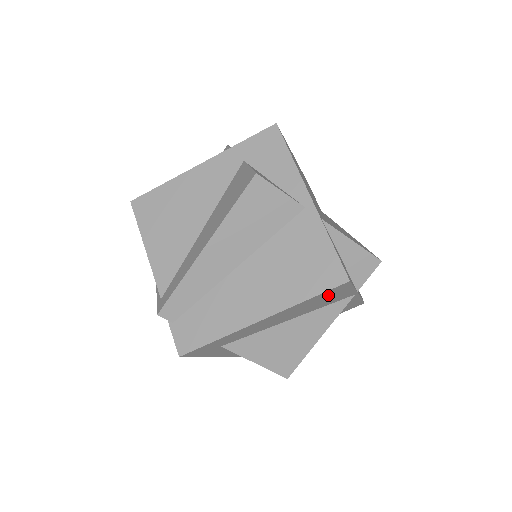
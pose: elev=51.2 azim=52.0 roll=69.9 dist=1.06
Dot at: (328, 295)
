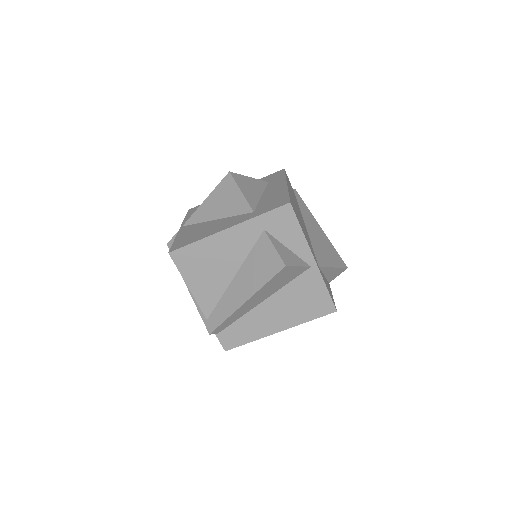
Dot at: occluded
